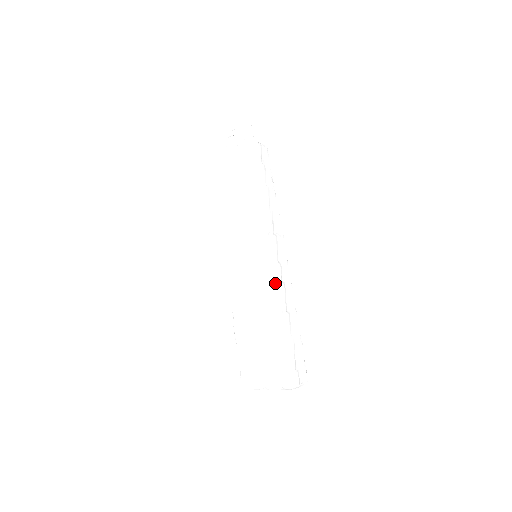
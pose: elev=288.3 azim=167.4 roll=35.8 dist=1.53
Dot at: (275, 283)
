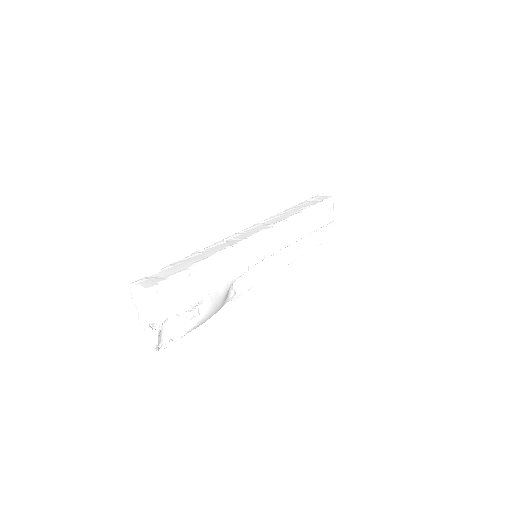
Dot at: occluded
